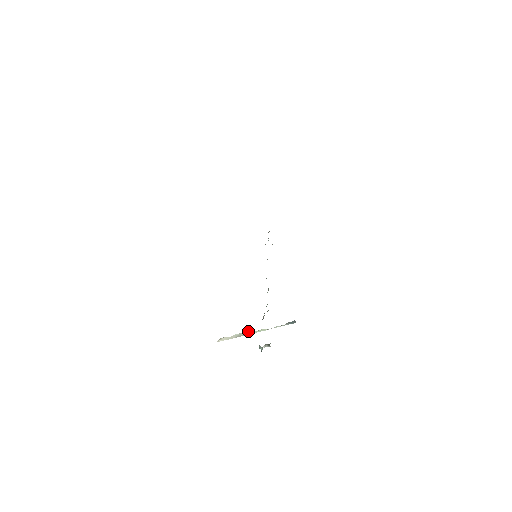
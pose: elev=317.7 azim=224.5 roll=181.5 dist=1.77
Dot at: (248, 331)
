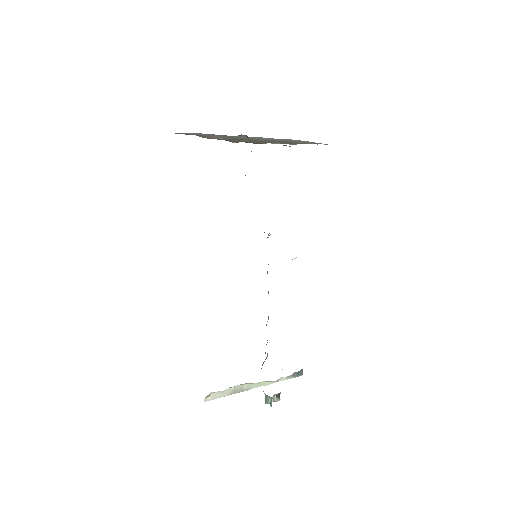
Dot at: (245, 384)
